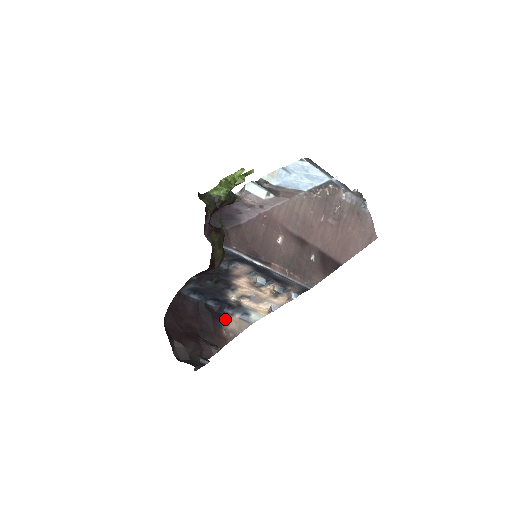
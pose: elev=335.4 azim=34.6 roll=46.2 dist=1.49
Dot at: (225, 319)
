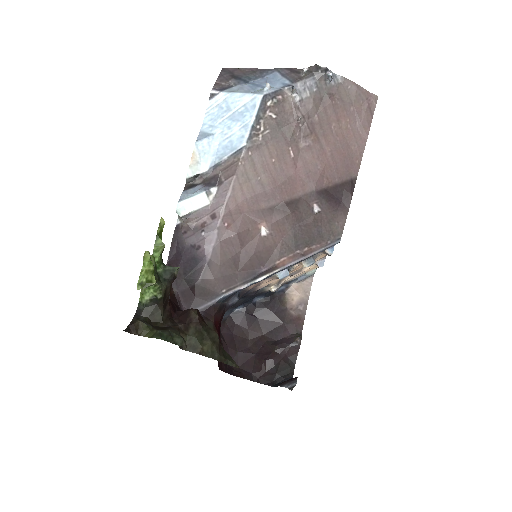
Dot at: (284, 298)
